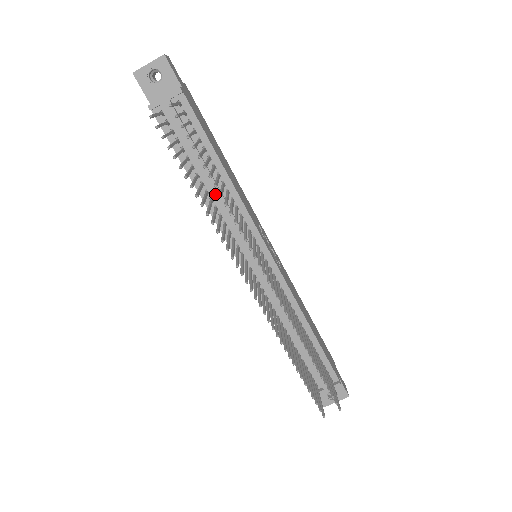
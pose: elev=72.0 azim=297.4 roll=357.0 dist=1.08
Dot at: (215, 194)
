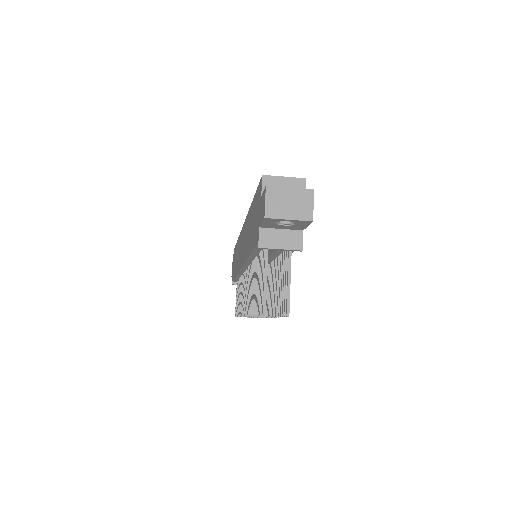
Dot at: occluded
